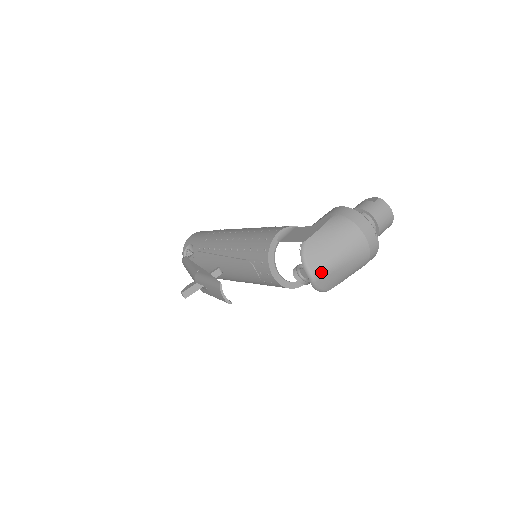
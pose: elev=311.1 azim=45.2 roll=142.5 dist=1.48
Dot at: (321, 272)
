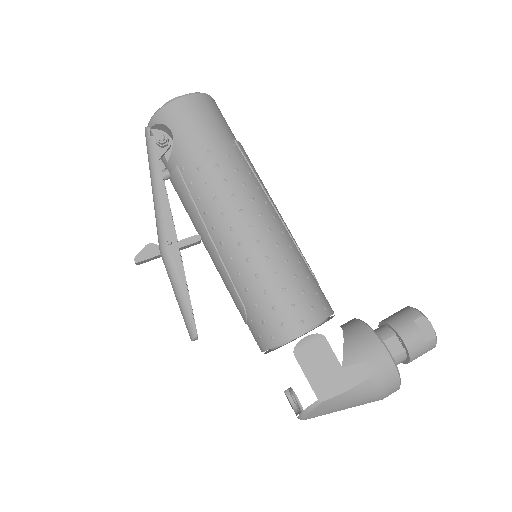
Dot at: (313, 417)
